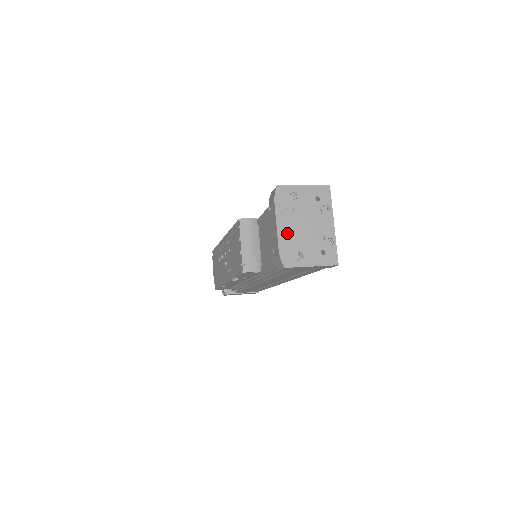
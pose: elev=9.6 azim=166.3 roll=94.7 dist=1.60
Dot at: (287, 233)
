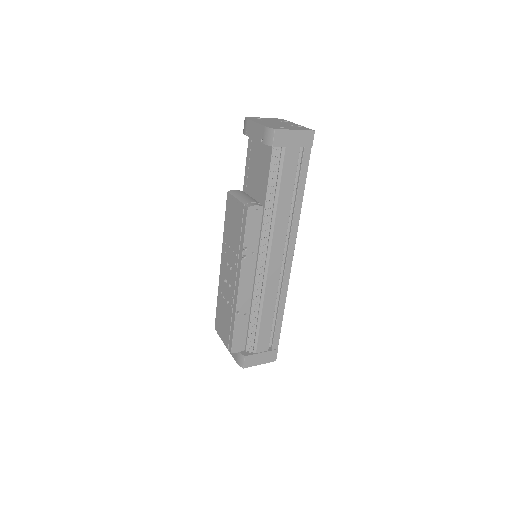
Dot at: (266, 124)
